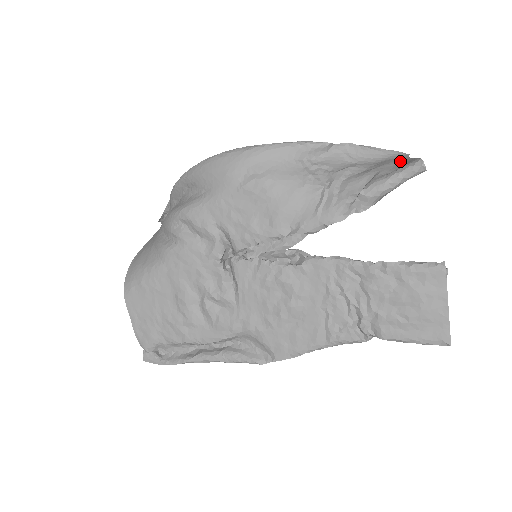
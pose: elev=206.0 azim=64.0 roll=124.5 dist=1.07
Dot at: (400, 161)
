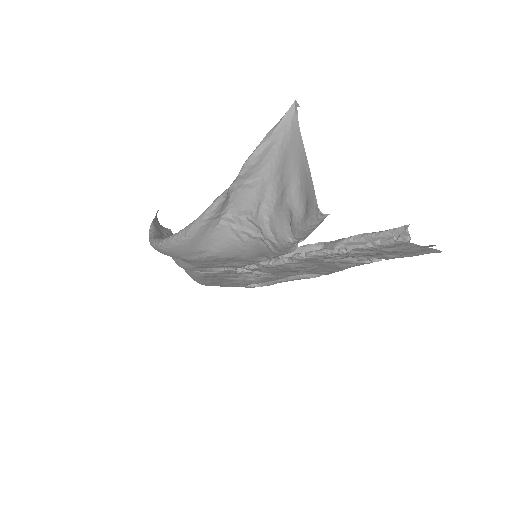
Dot at: (298, 168)
